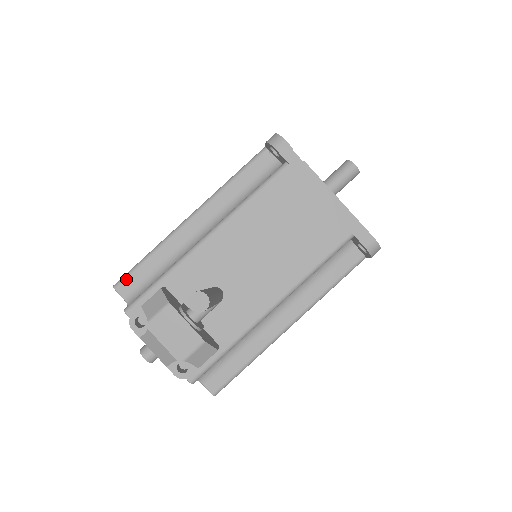
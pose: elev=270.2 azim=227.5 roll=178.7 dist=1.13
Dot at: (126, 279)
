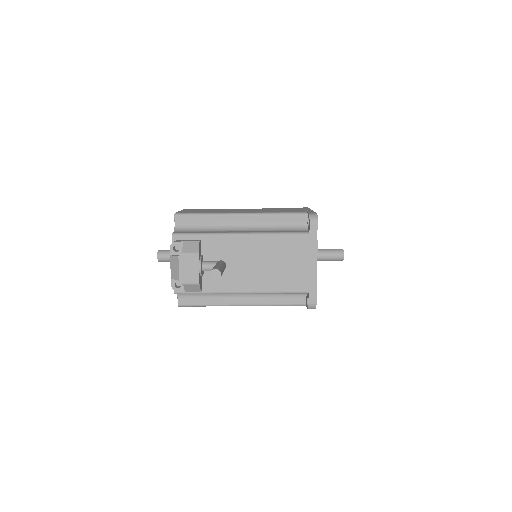
Dot at: (184, 216)
